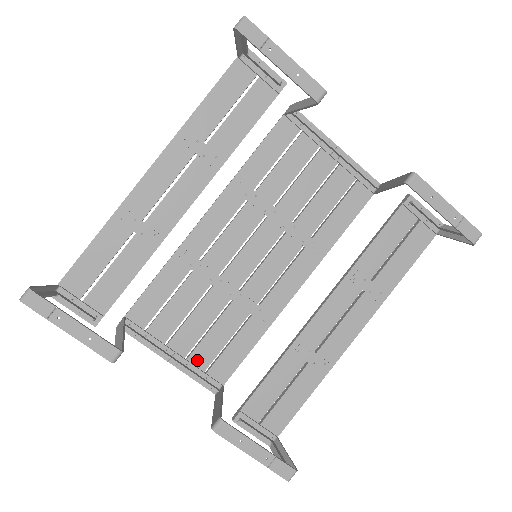
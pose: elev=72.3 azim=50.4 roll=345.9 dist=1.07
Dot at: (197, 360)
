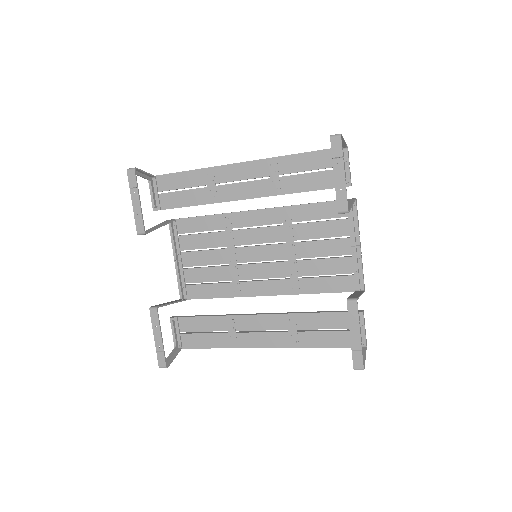
Dot at: (188, 274)
